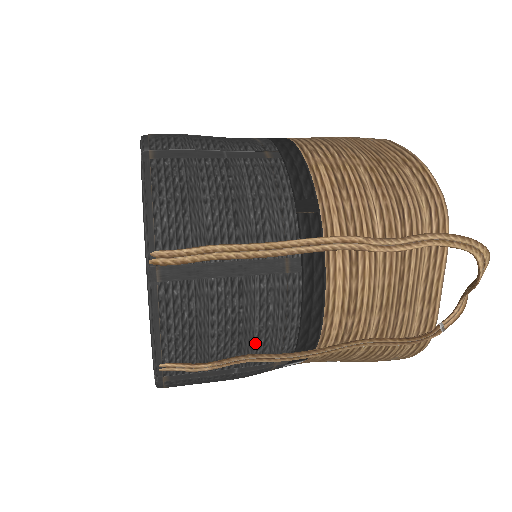
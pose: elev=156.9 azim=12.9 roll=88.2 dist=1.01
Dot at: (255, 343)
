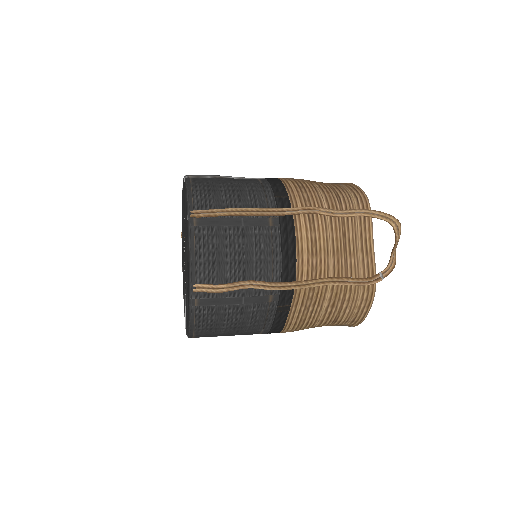
Dot at: (254, 272)
